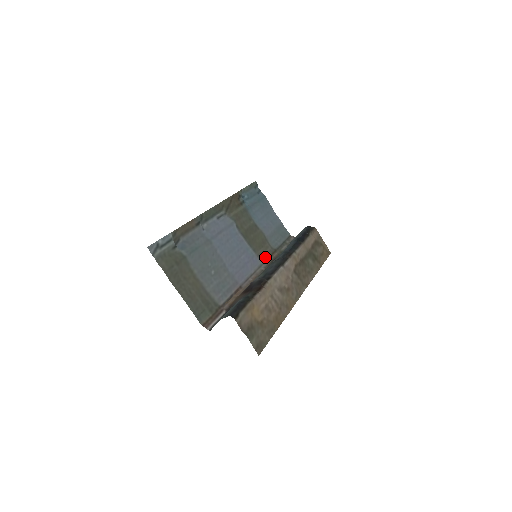
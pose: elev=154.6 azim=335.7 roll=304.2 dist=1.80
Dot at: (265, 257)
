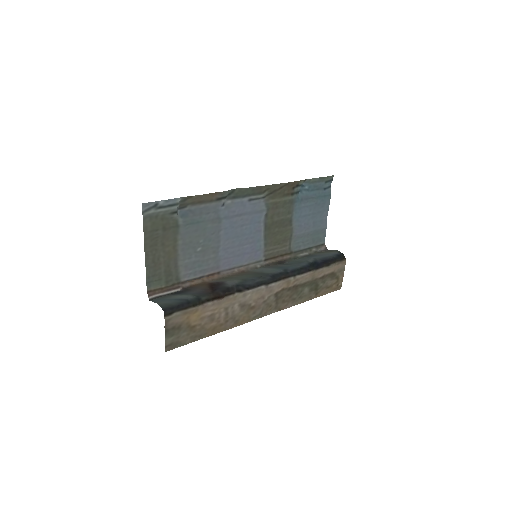
Dot at: (273, 255)
